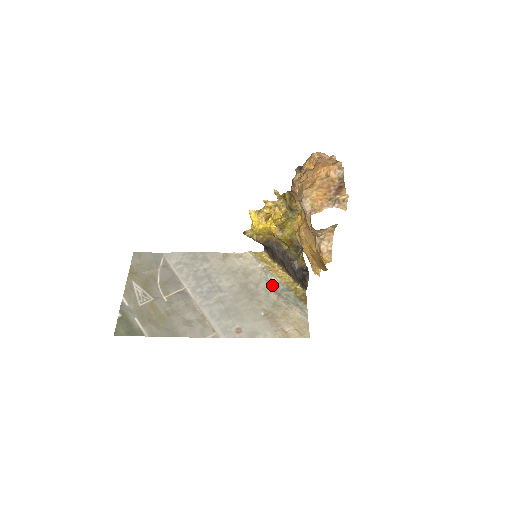
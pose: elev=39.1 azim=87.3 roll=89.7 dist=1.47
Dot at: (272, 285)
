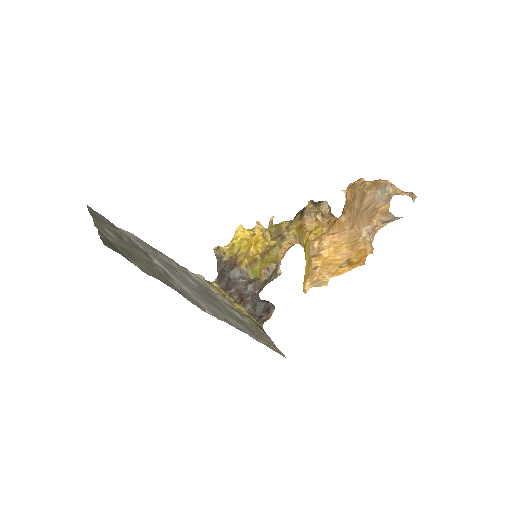
Dot at: (232, 308)
